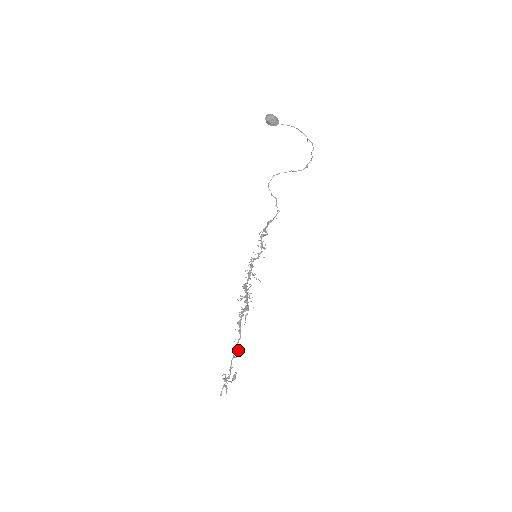
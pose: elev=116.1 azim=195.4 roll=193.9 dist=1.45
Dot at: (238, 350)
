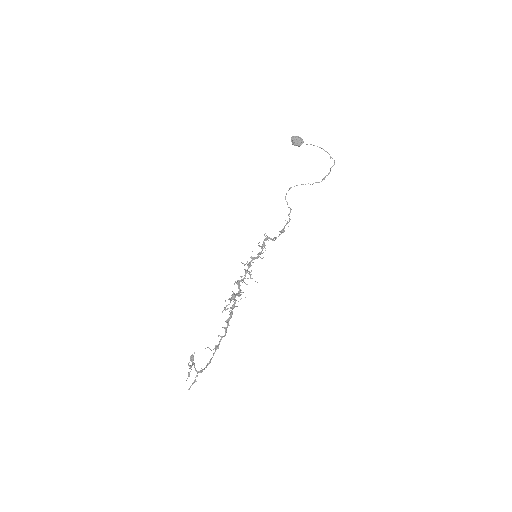
Dot at: occluded
